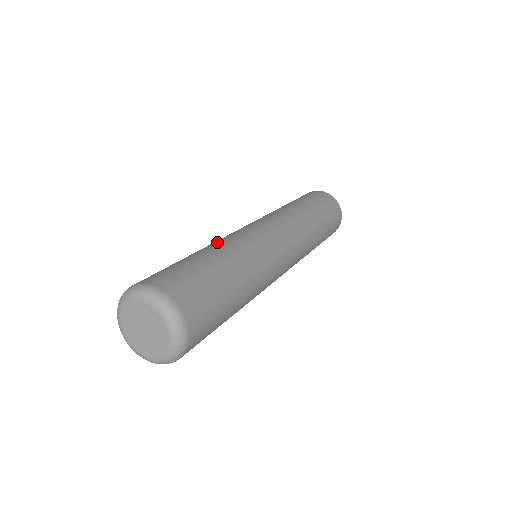
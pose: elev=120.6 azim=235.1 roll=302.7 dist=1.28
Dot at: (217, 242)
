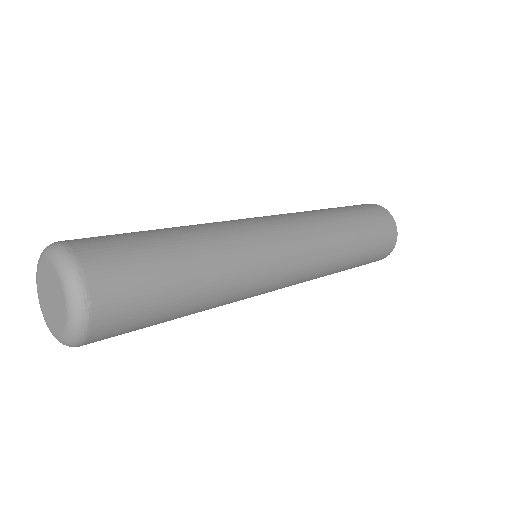
Dot at: occluded
